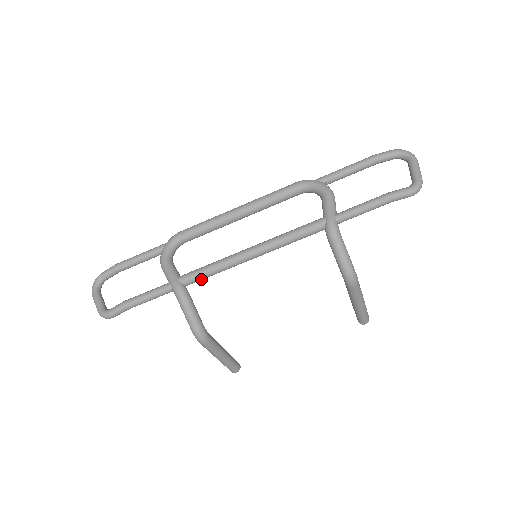
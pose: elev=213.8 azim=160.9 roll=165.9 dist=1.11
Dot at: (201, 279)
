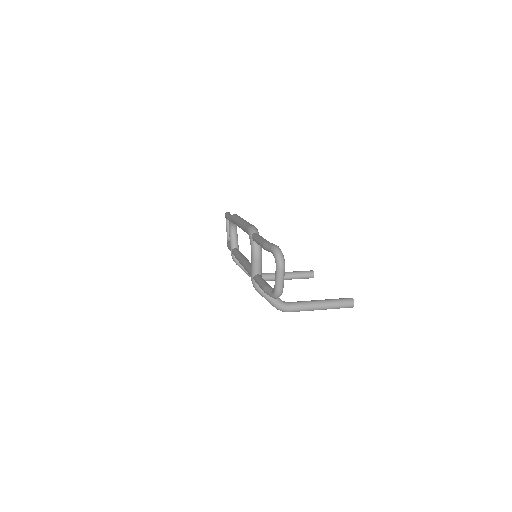
Dot at: occluded
